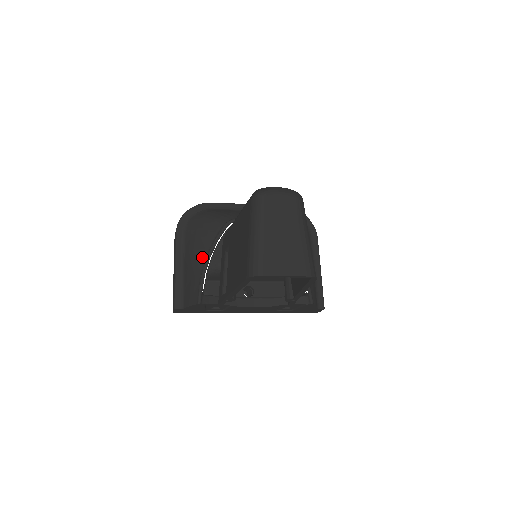
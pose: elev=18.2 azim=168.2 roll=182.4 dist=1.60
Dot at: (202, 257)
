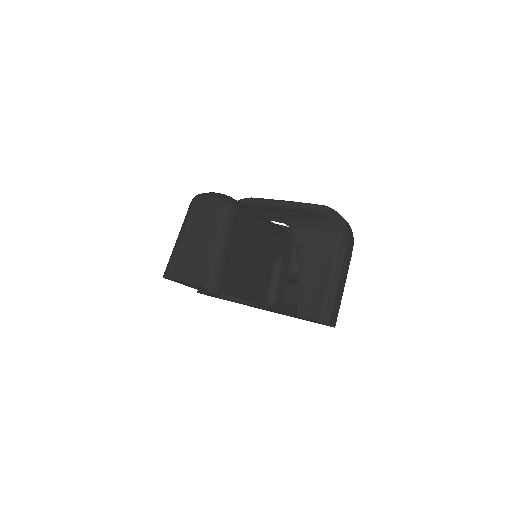
Dot at: occluded
